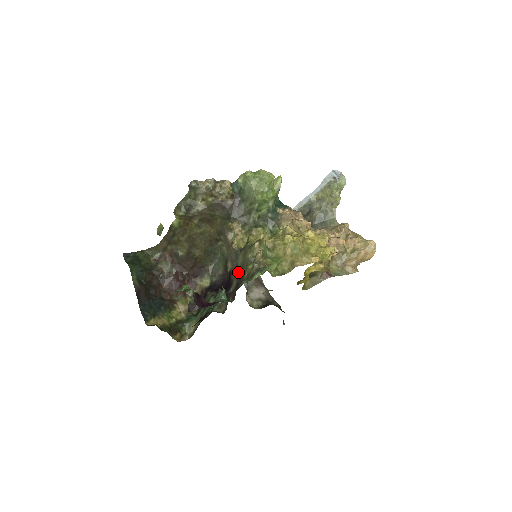
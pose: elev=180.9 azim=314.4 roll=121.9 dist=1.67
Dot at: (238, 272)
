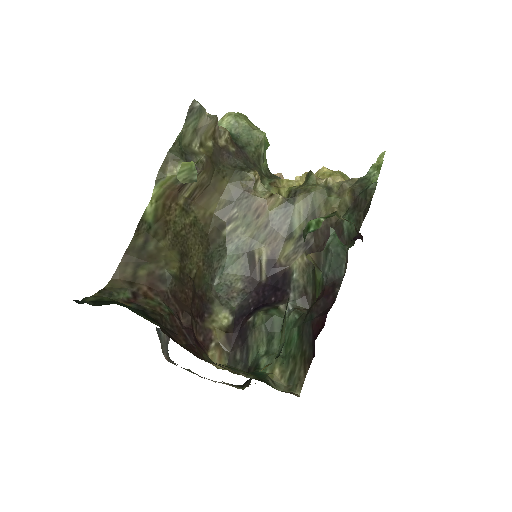
Dot at: (301, 234)
